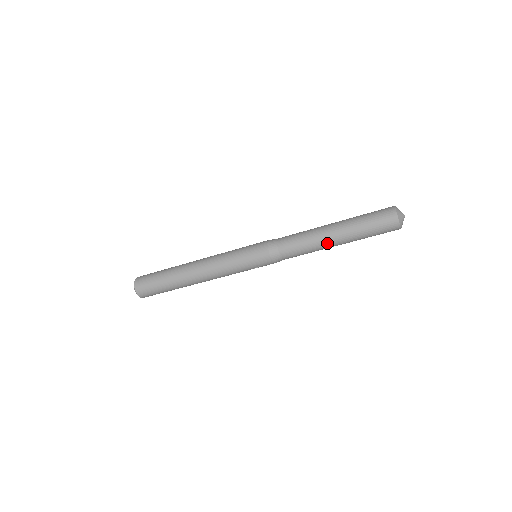
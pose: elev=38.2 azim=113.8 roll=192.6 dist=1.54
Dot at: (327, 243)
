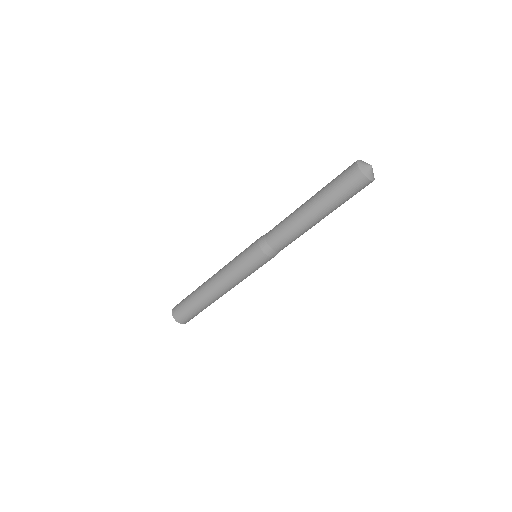
Dot at: (308, 223)
